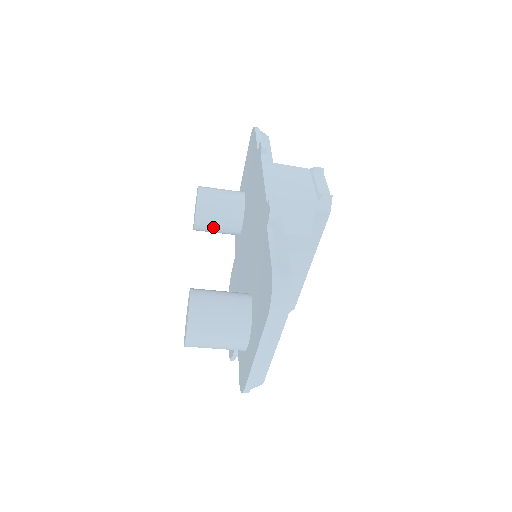
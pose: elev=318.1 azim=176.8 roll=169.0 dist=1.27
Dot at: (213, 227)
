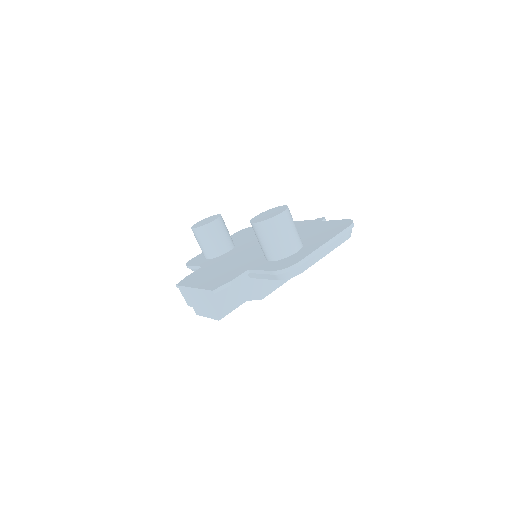
Dot at: (217, 234)
